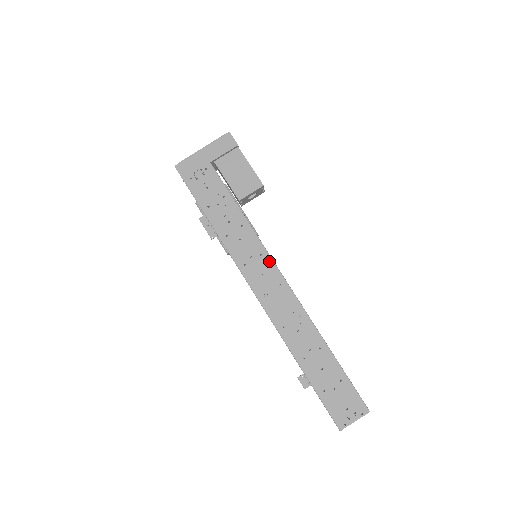
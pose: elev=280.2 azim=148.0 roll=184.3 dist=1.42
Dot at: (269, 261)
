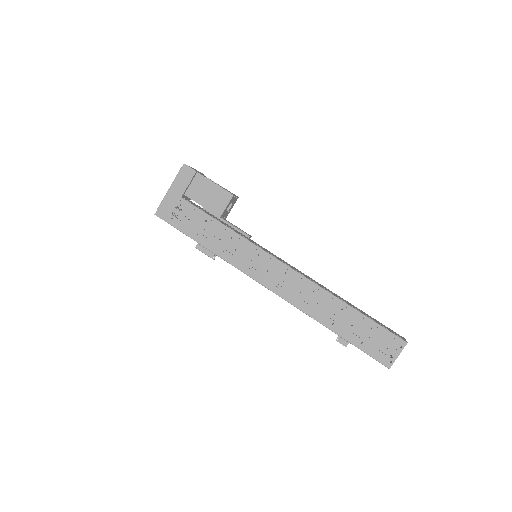
Dot at: (267, 257)
